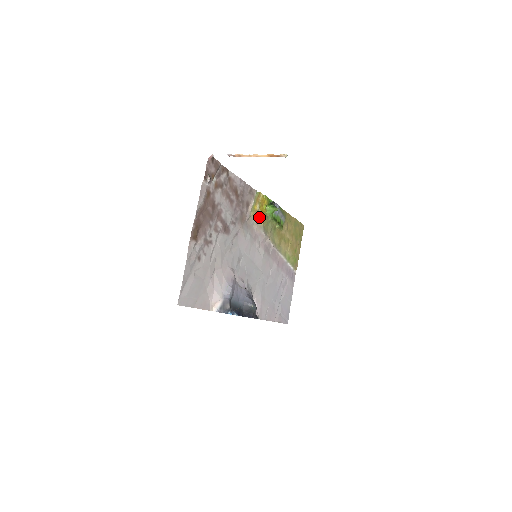
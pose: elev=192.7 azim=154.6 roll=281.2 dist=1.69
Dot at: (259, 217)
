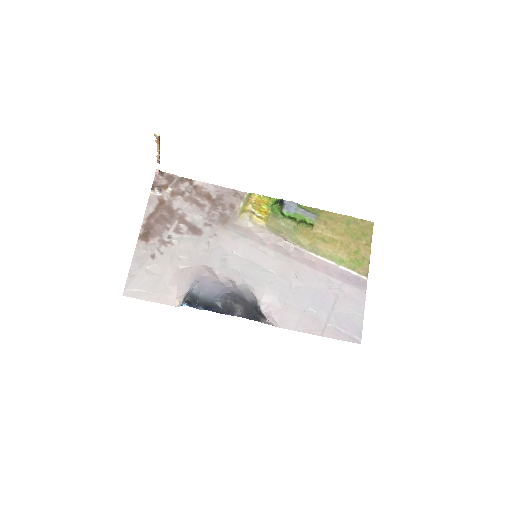
Dot at: (256, 217)
